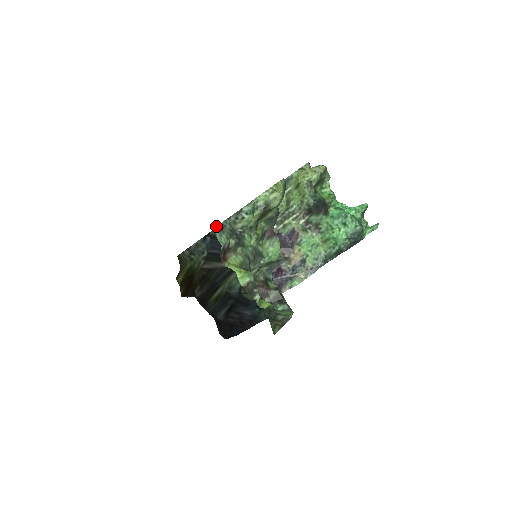
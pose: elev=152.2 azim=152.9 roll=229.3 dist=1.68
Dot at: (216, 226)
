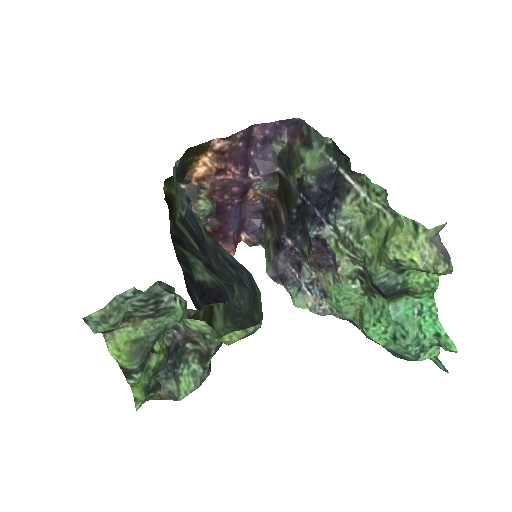
Dot at: (96, 311)
